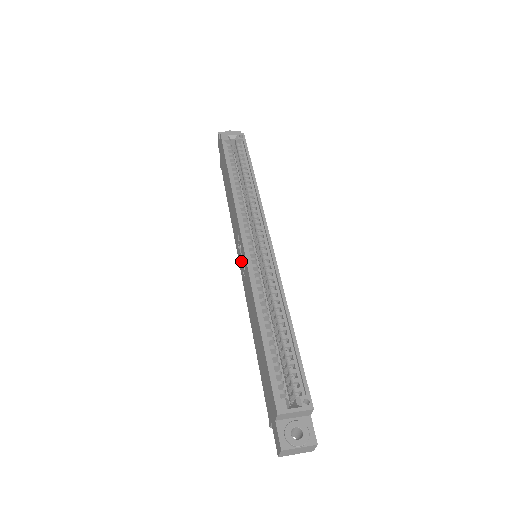
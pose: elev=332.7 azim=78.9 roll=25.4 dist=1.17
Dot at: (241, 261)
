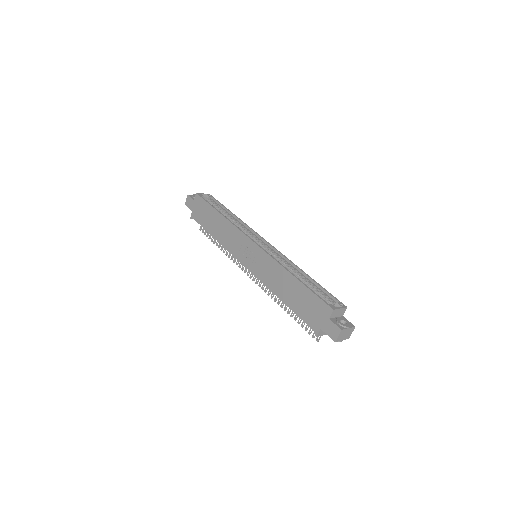
Dot at: (249, 258)
